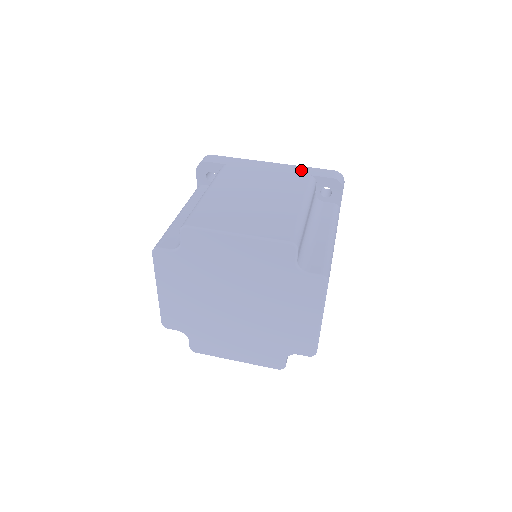
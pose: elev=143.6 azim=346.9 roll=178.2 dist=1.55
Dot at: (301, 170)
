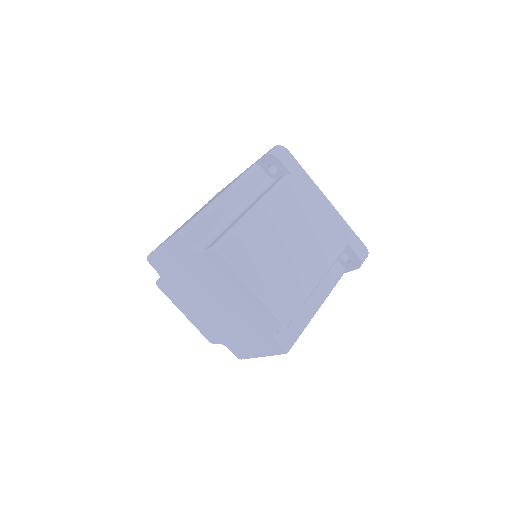
Dot at: (343, 229)
